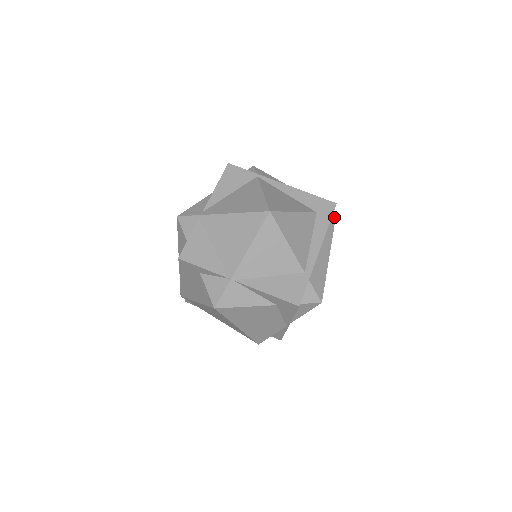
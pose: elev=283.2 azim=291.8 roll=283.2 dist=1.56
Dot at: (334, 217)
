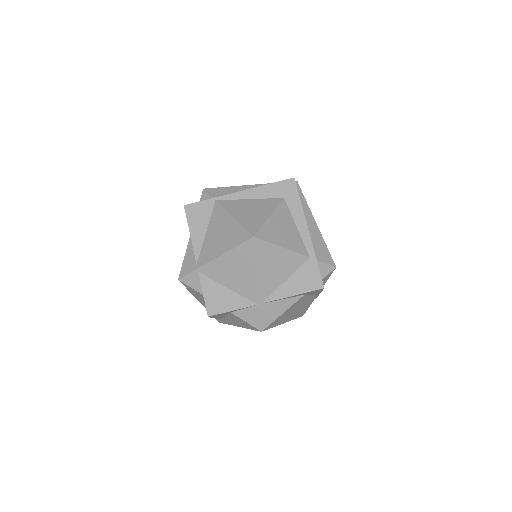
Dot at: (298, 187)
